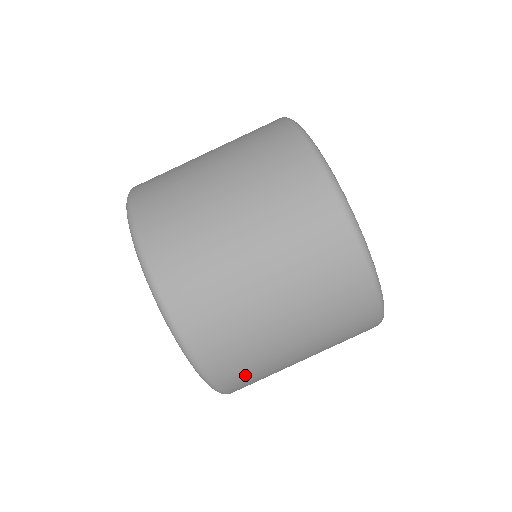
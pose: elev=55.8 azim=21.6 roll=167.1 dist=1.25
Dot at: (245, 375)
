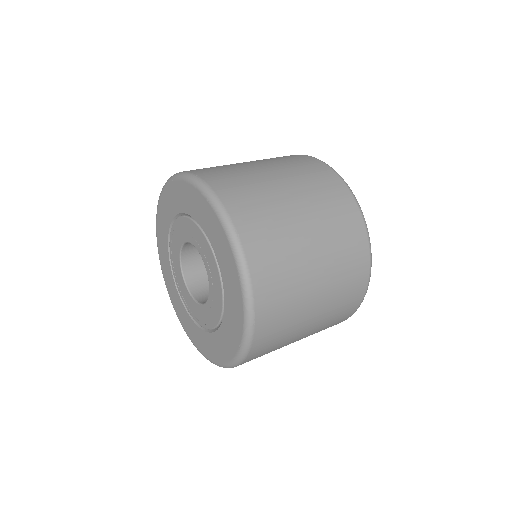
Dot at: (276, 288)
